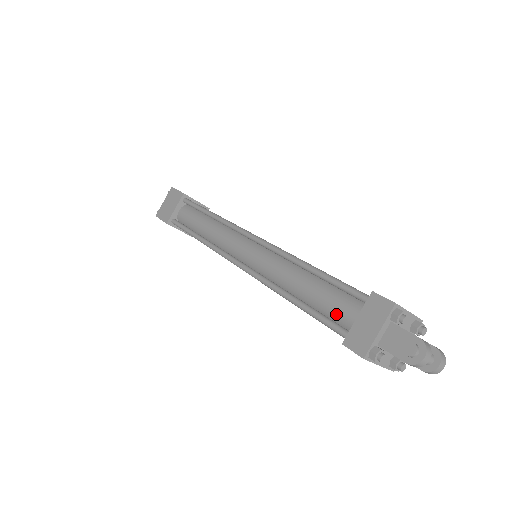
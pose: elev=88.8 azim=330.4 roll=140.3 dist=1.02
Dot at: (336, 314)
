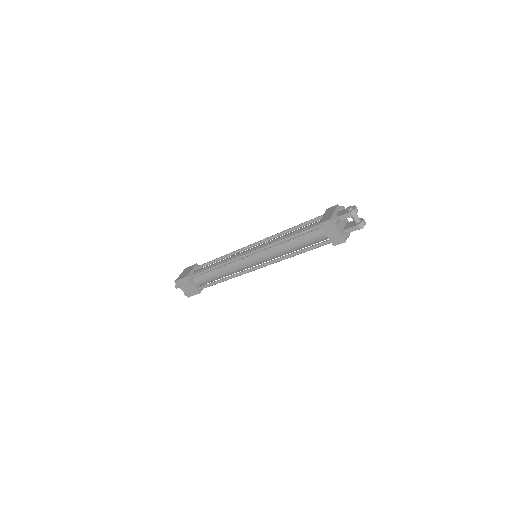
Dot at: occluded
